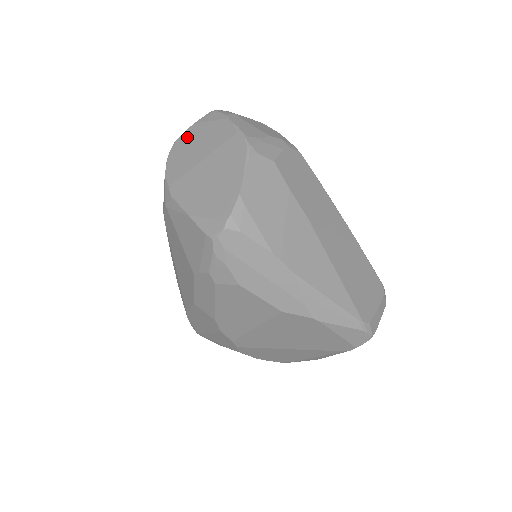
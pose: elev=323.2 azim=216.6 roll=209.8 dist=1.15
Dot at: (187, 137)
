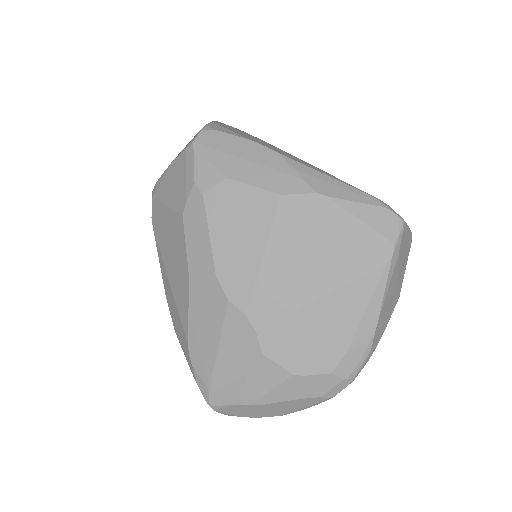
Dot at: occluded
